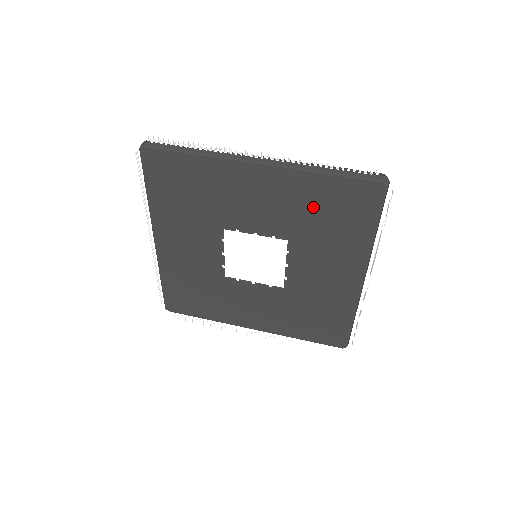
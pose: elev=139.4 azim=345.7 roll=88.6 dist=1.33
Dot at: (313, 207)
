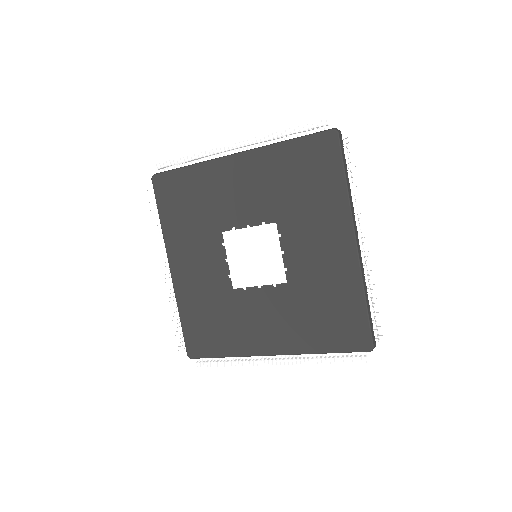
Dot at: (287, 178)
